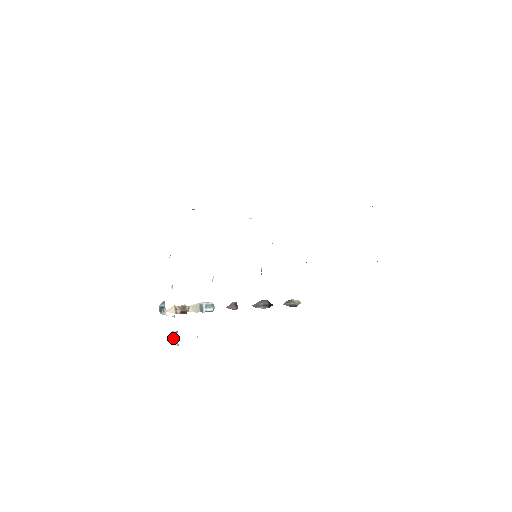
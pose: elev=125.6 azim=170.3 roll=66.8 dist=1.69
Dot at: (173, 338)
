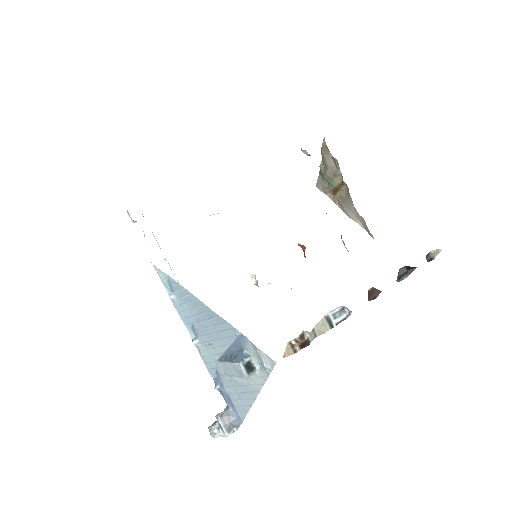
Dot at: (227, 422)
